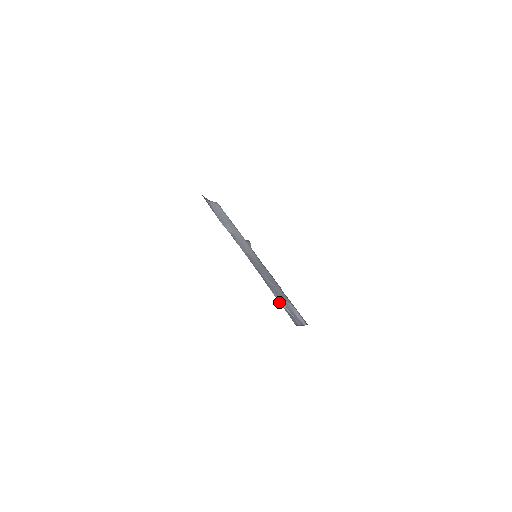
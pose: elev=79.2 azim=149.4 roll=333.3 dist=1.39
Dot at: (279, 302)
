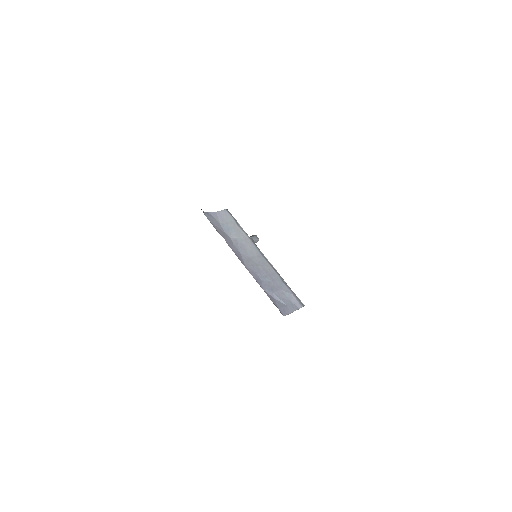
Dot at: (272, 297)
